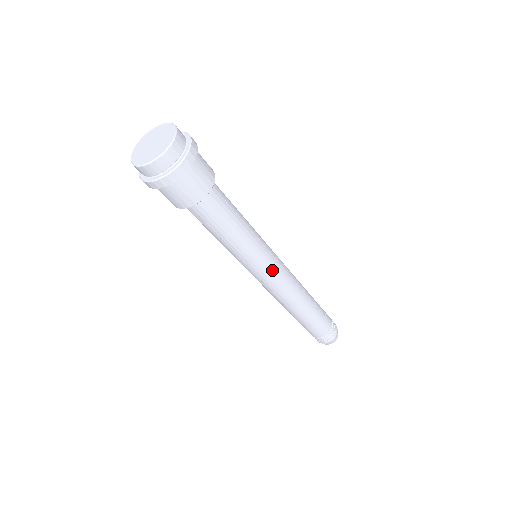
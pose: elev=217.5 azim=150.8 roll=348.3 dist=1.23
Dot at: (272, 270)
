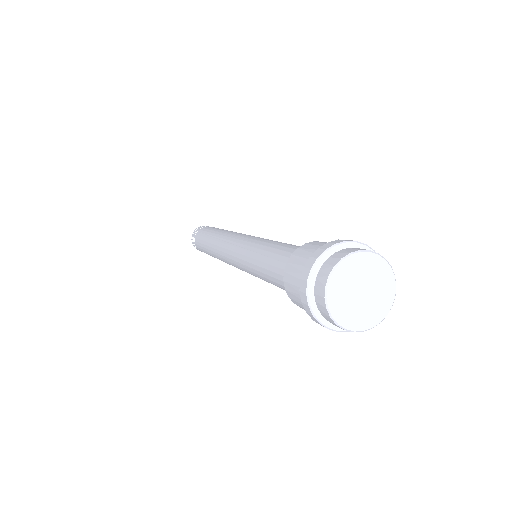
Dot at: occluded
